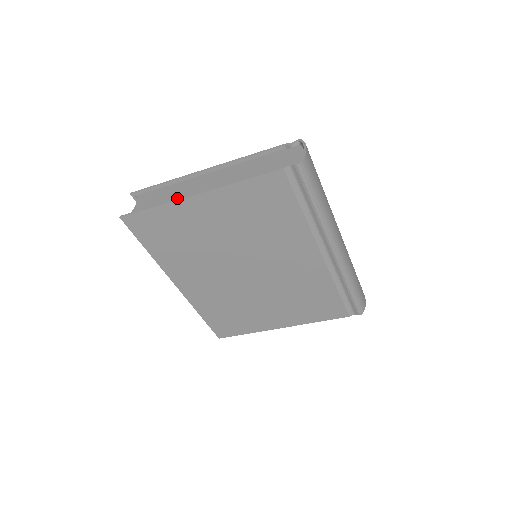
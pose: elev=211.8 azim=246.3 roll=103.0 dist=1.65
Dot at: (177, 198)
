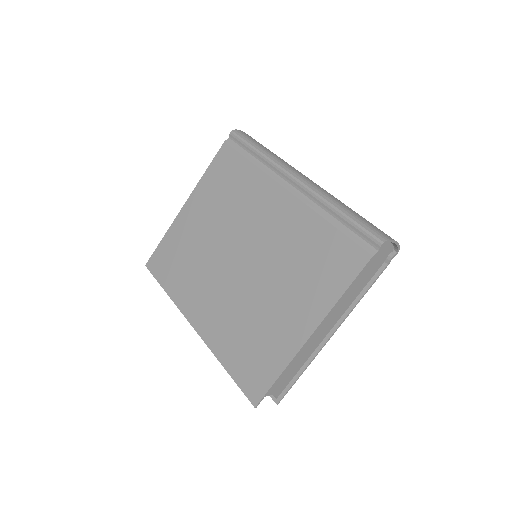
Dot at: occluded
